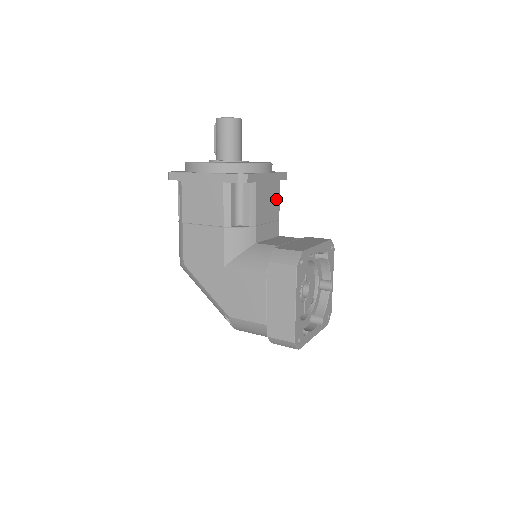
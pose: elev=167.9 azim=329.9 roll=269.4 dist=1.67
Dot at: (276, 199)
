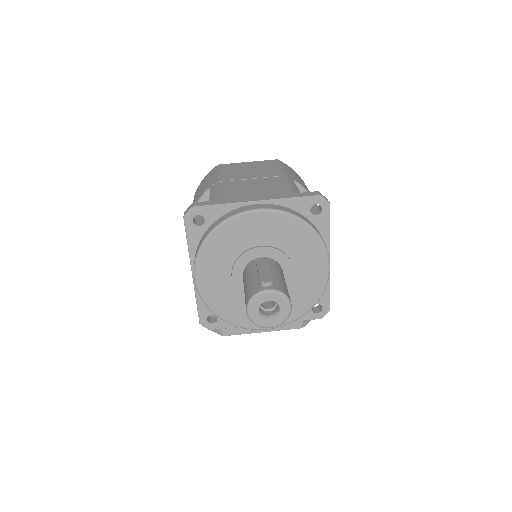
Dot at: occluded
